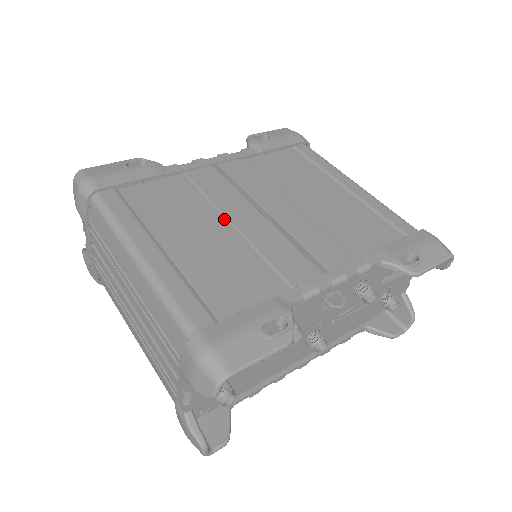
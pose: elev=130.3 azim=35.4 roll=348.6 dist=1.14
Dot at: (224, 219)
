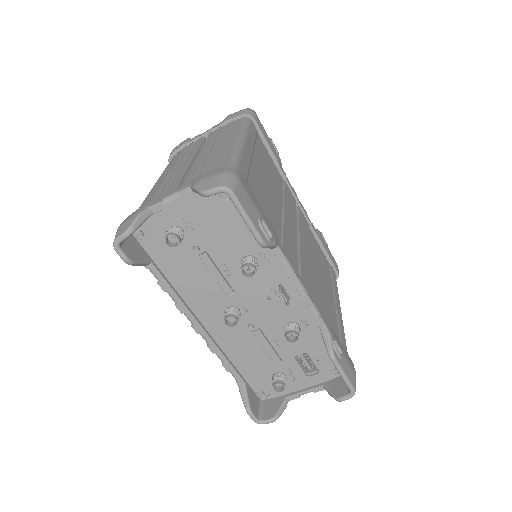
Dot at: (282, 206)
